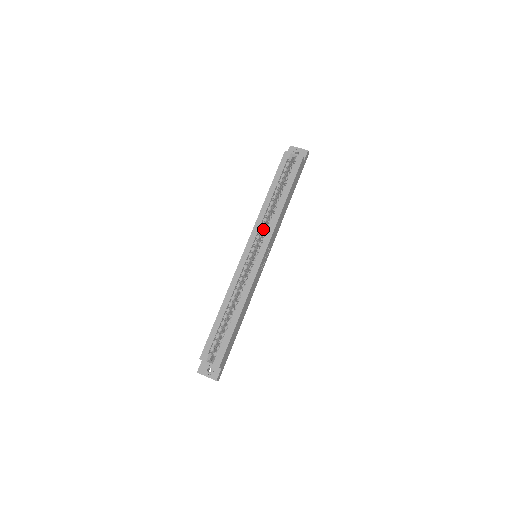
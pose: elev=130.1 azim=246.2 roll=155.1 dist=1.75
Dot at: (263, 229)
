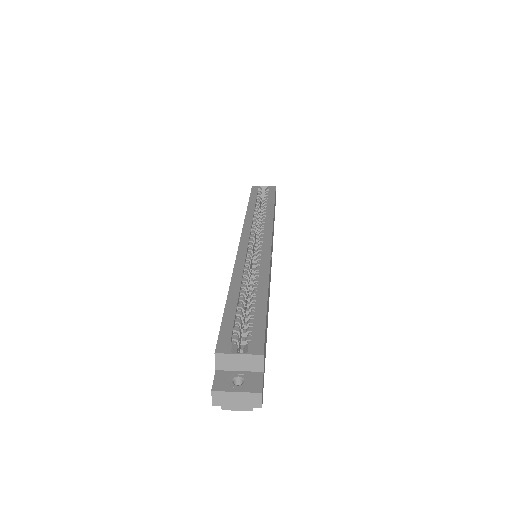
Dot at: occluded
